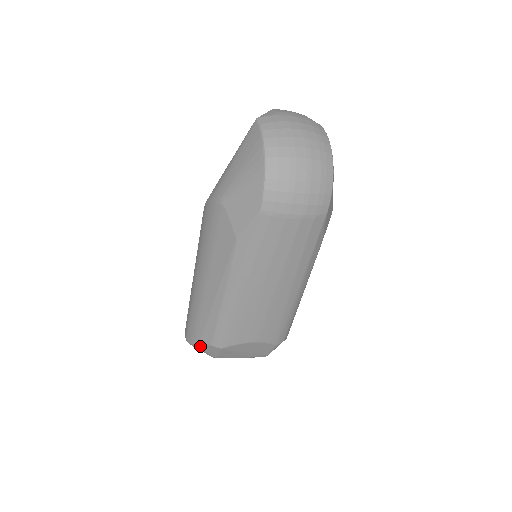
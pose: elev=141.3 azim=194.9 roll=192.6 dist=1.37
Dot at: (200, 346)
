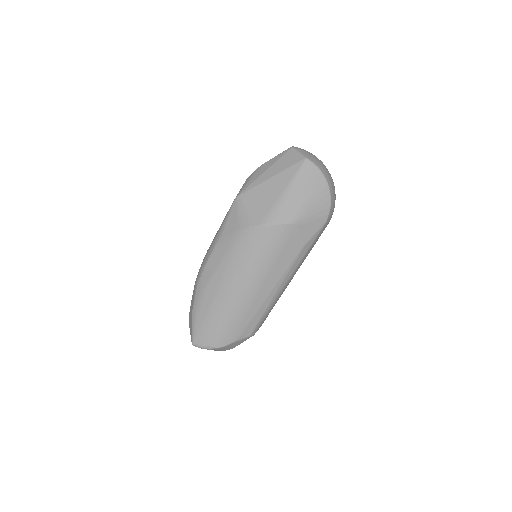
Dot at: (233, 344)
